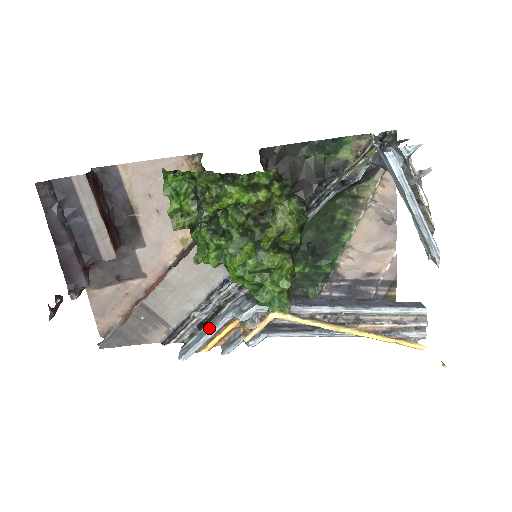
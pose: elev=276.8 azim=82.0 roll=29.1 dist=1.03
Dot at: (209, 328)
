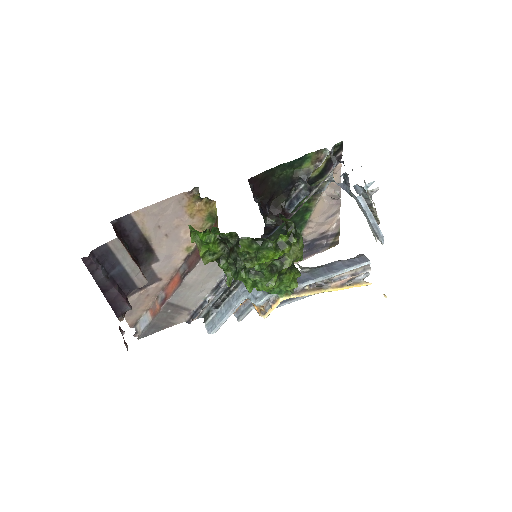
Dot at: (227, 309)
